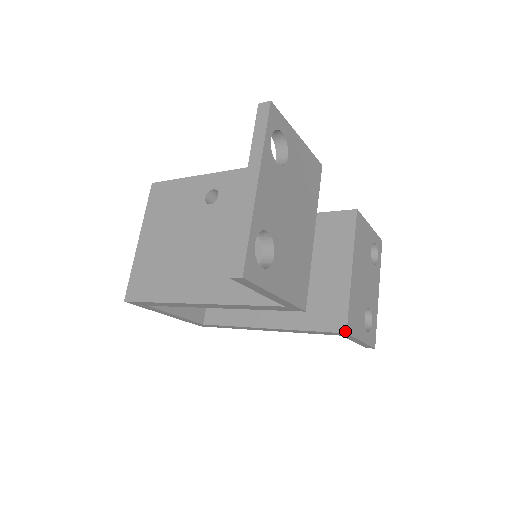
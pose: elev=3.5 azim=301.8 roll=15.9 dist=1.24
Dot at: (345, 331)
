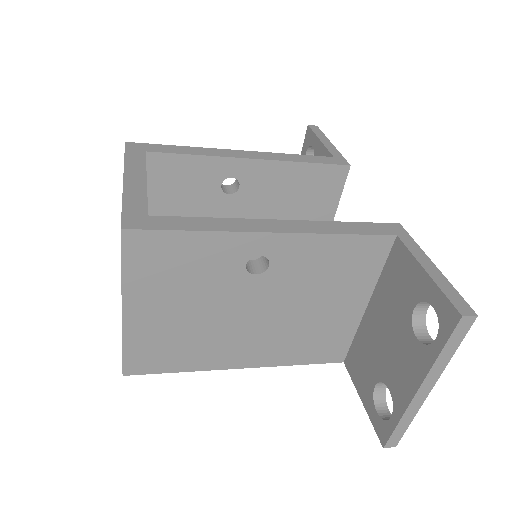
Dot at: occluded
